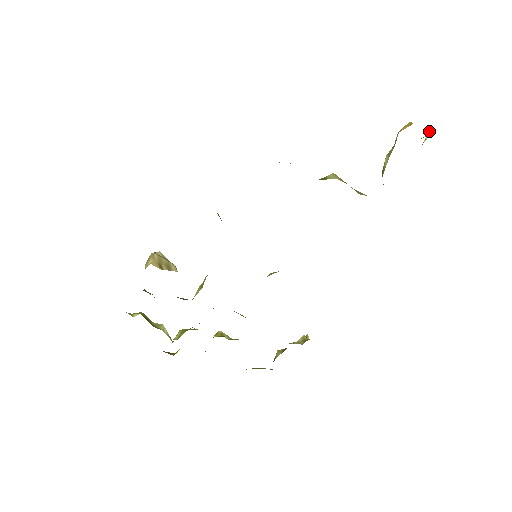
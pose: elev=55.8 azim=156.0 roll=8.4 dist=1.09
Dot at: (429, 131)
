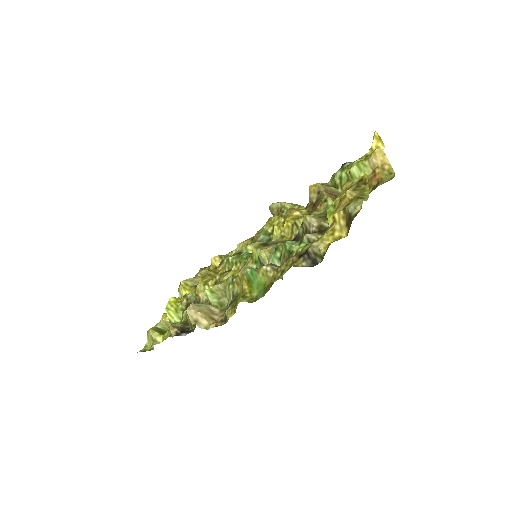
Dot at: (376, 135)
